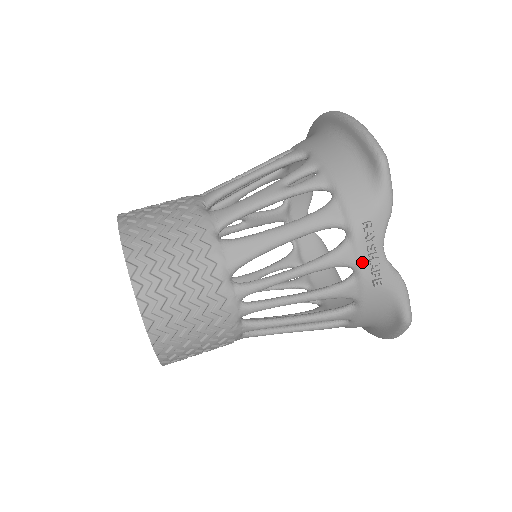
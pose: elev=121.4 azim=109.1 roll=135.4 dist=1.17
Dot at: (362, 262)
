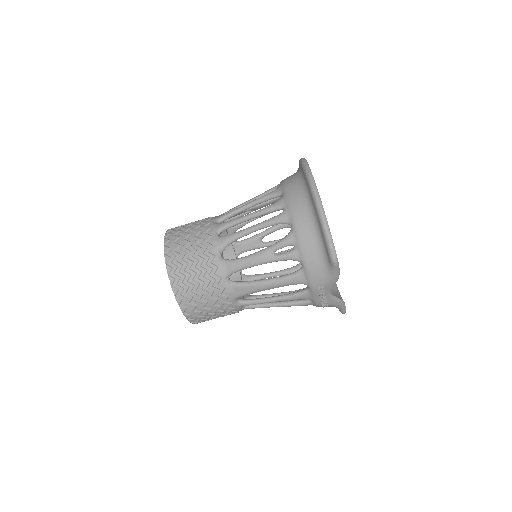
Dot at: (316, 300)
